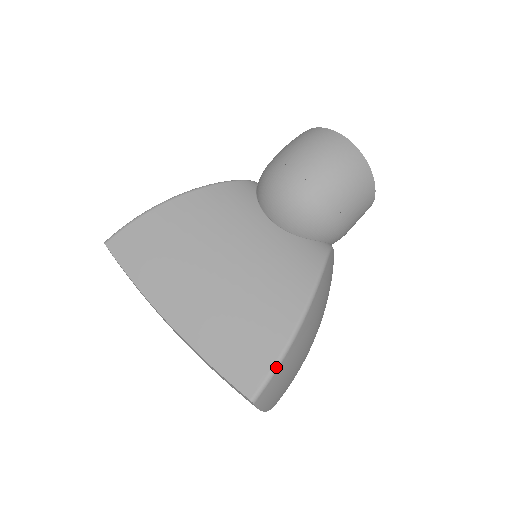
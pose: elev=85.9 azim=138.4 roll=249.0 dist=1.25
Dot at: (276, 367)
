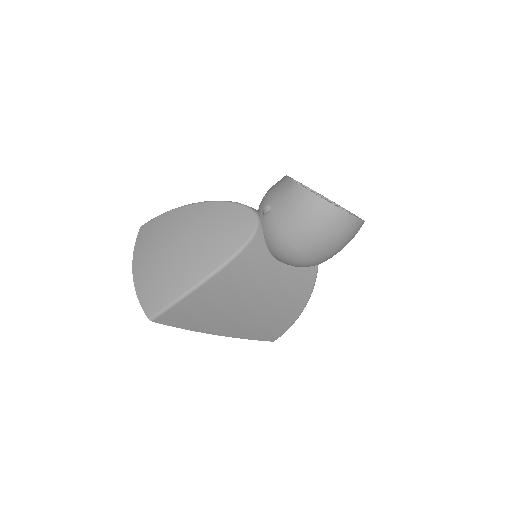
Dot at: occluded
